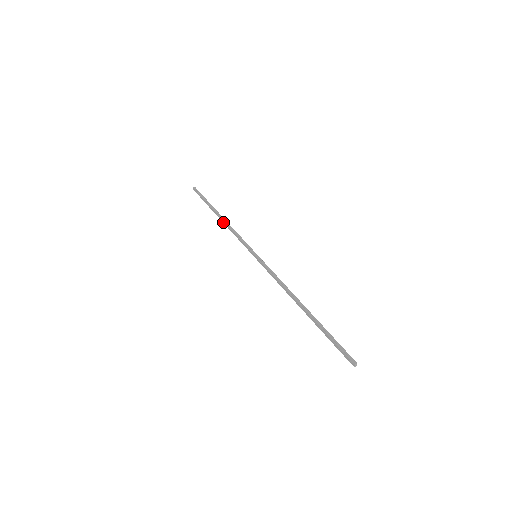
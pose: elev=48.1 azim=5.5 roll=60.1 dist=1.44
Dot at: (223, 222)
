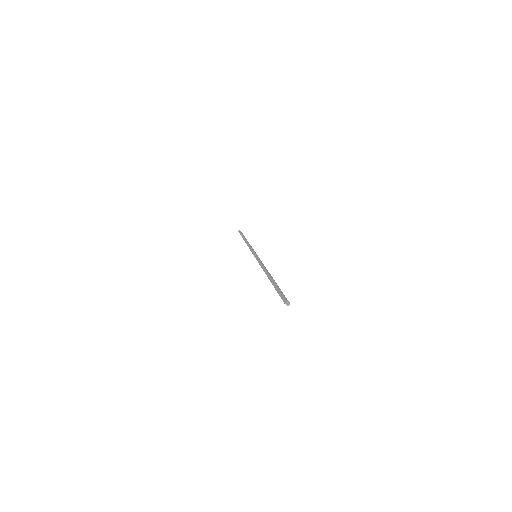
Dot at: occluded
